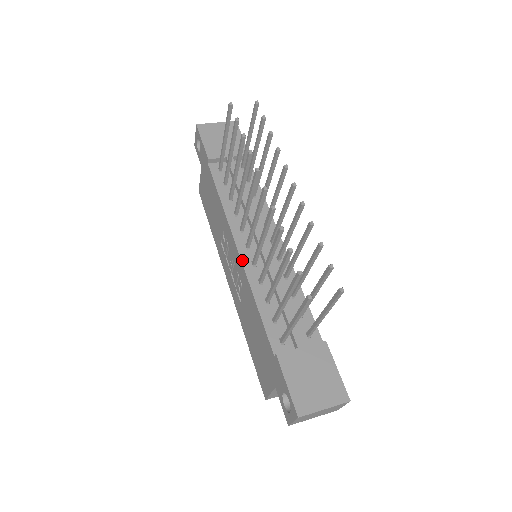
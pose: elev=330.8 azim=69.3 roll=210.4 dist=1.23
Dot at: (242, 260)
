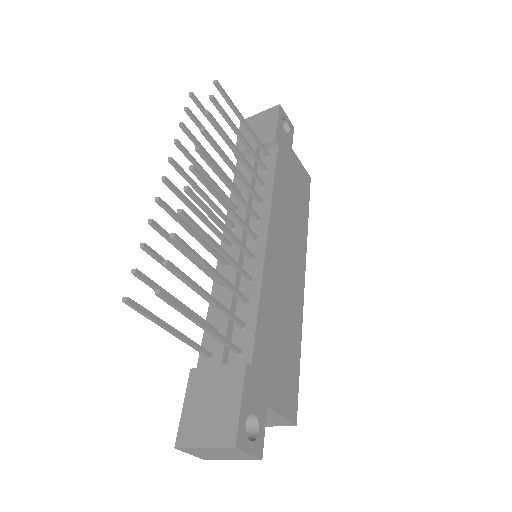
Dot at: (218, 261)
